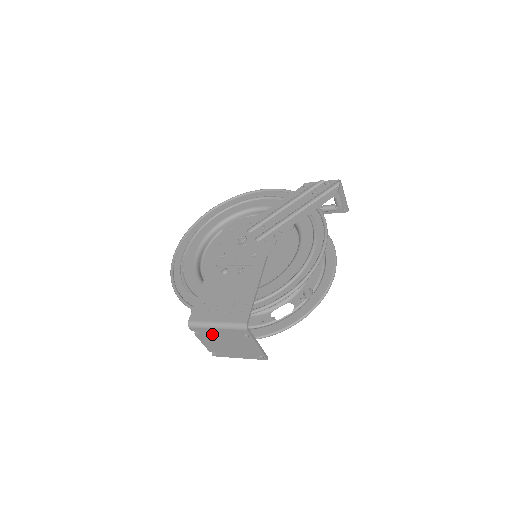
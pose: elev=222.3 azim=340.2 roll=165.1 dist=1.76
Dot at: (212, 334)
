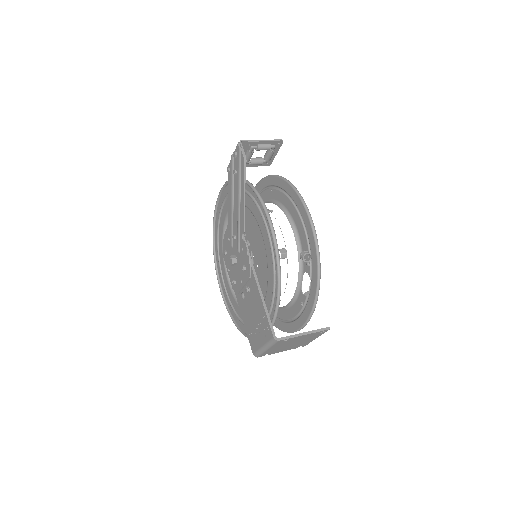
Dot at: (274, 350)
